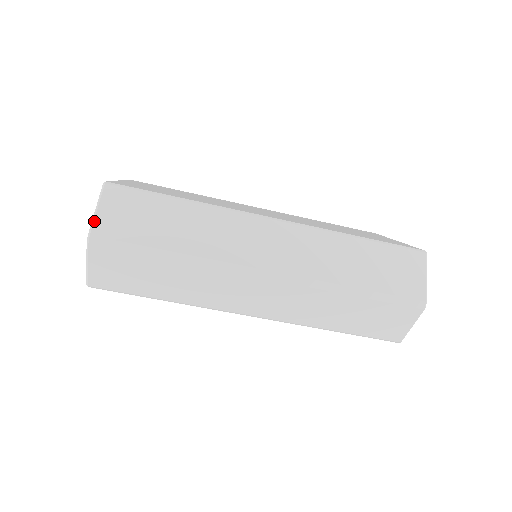
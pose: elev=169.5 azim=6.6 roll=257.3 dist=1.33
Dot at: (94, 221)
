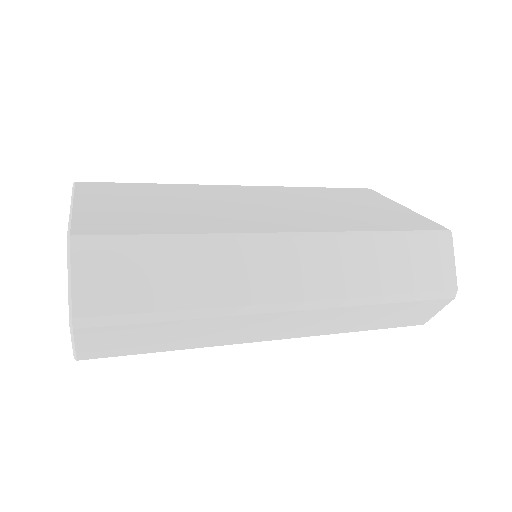
Dot at: (72, 297)
